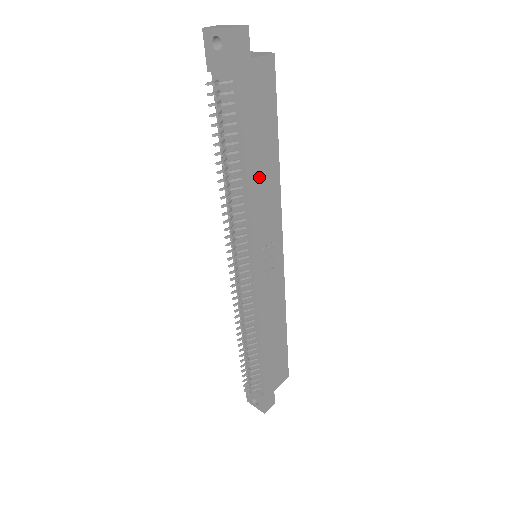
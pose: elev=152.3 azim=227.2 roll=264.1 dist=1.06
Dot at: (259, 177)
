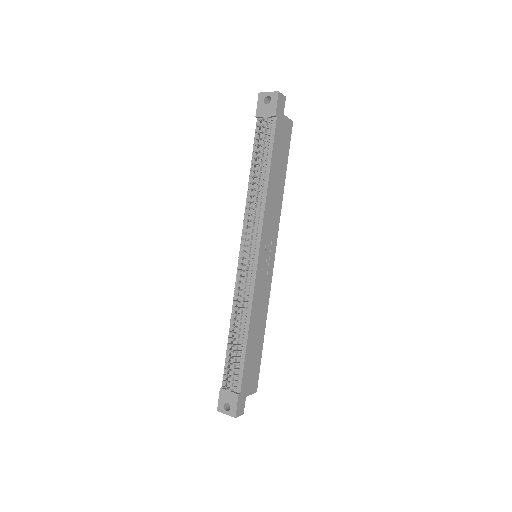
Dot at: (273, 189)
